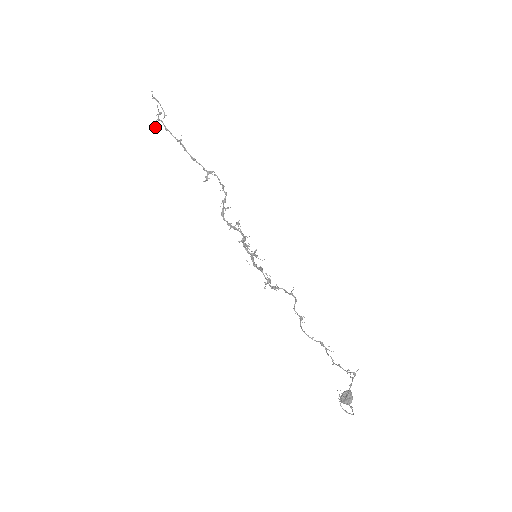
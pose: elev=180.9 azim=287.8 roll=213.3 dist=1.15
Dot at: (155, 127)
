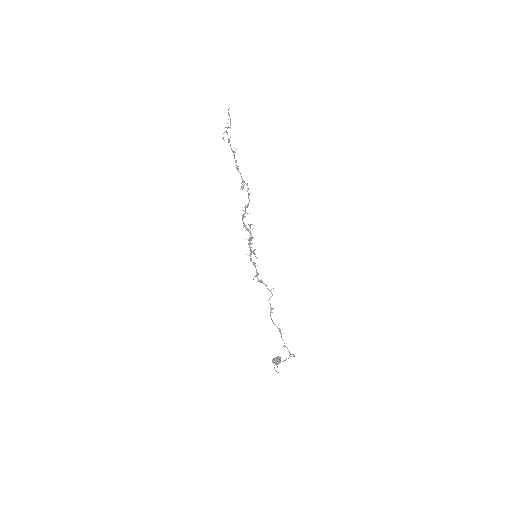
Dot at: (222, 138)
